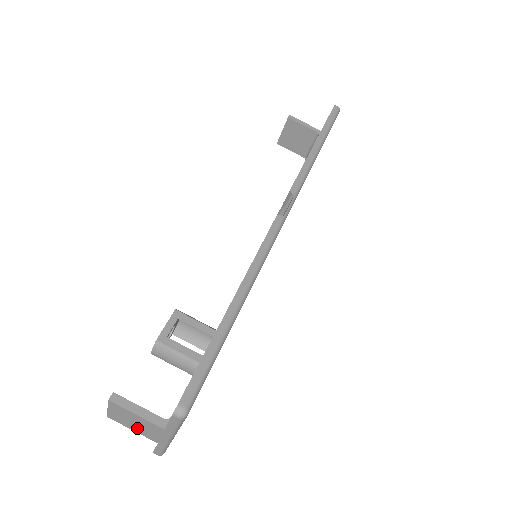
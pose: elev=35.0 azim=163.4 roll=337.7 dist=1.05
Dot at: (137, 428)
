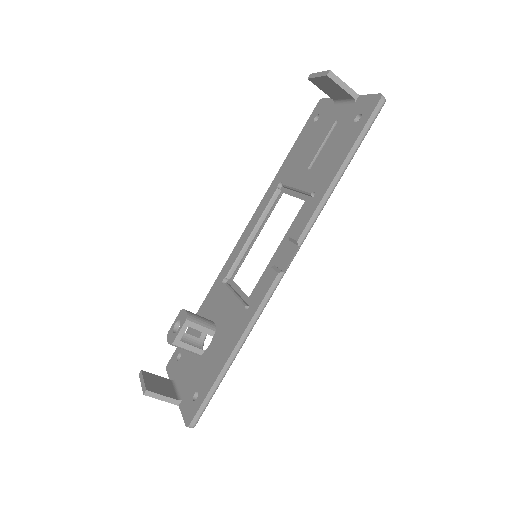
Dot at: occluded
